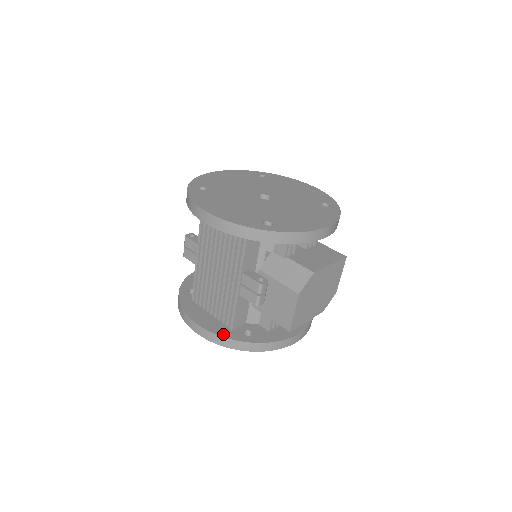
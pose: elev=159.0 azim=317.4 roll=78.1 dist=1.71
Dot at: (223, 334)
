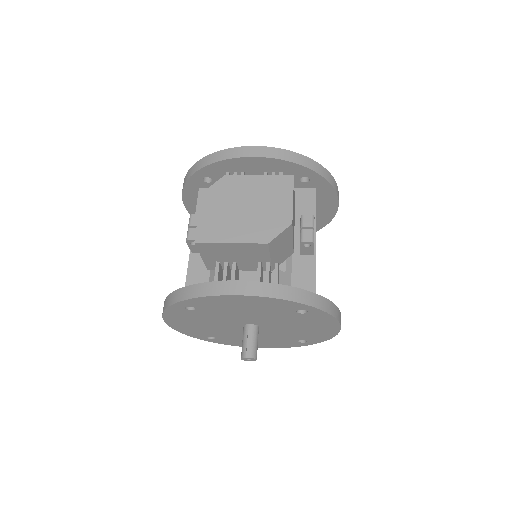
Dot at: occluded
